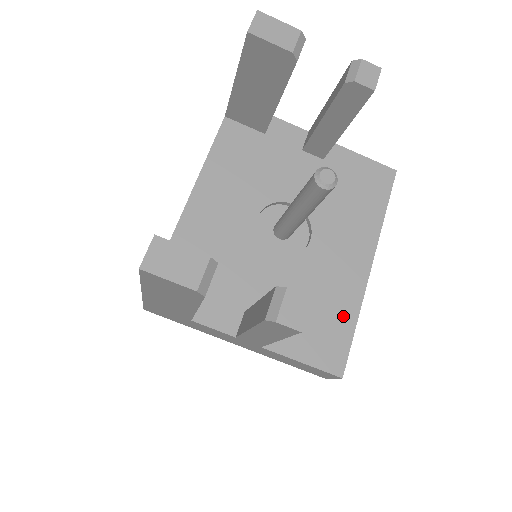
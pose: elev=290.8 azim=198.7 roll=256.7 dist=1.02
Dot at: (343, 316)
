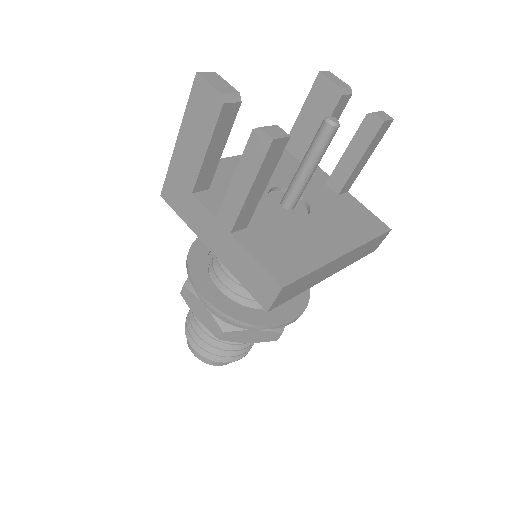
Dot at: (305, 261)
